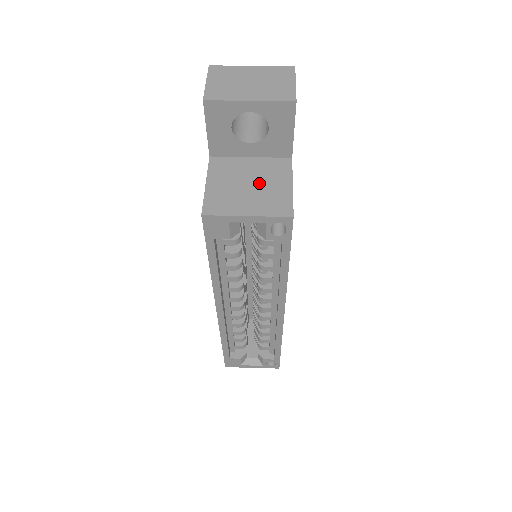
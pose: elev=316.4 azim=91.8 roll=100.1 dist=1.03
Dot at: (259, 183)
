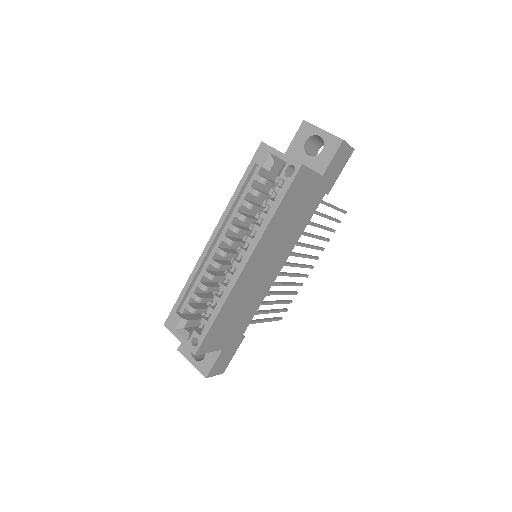
Dot at: occluded
